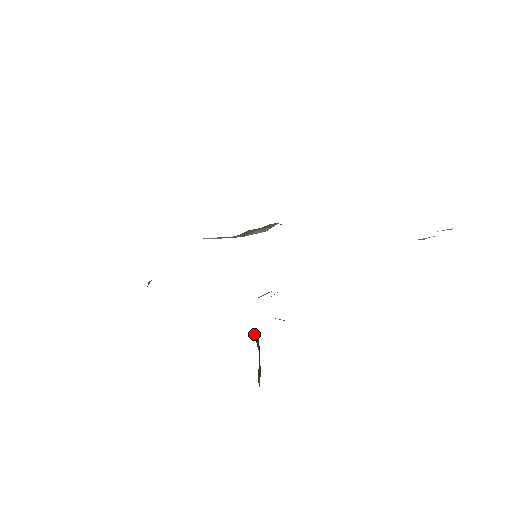
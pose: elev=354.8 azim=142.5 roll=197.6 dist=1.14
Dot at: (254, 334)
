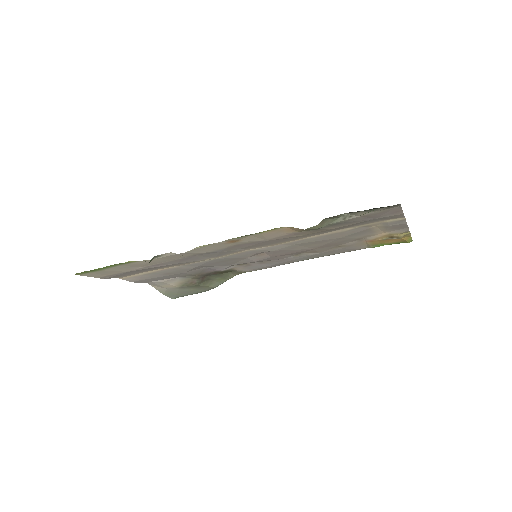
Dot at: occluded
